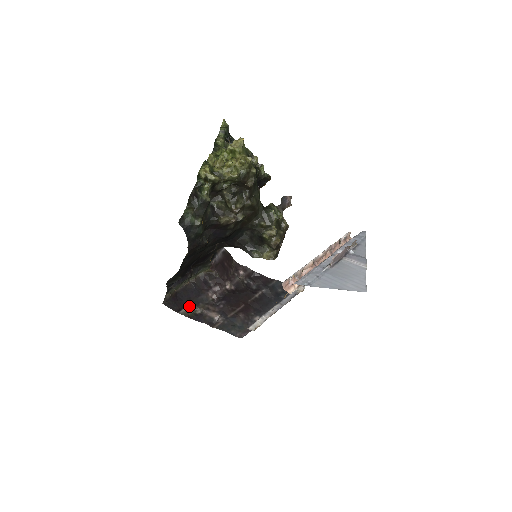
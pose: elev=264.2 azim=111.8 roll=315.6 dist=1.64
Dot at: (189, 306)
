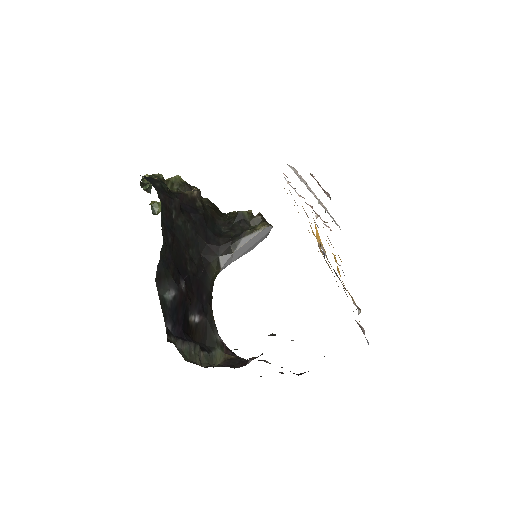
Dot at: occluded
